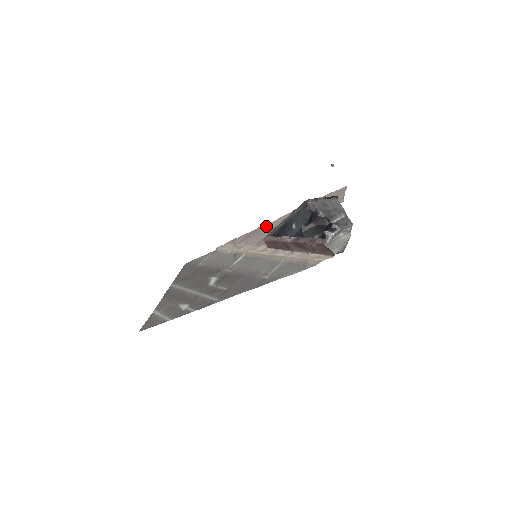
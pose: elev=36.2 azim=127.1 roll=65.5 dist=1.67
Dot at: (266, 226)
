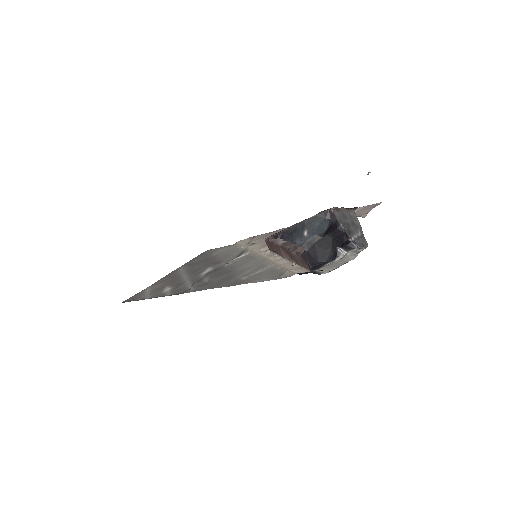
Dot at: occluded
